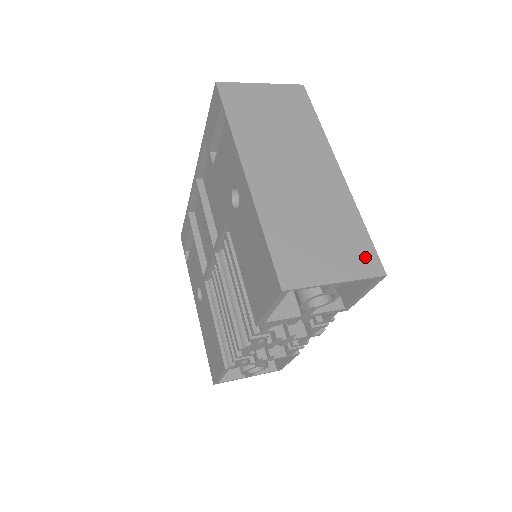
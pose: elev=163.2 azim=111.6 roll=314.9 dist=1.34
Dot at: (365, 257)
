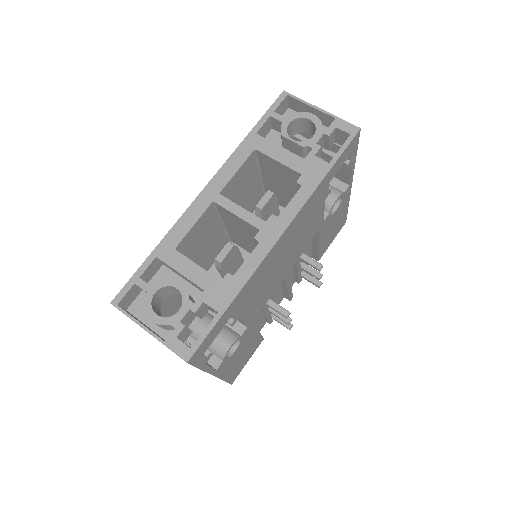
Dot at: occluded
